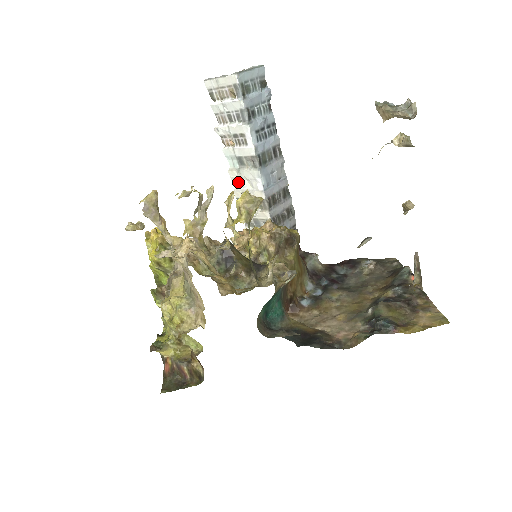
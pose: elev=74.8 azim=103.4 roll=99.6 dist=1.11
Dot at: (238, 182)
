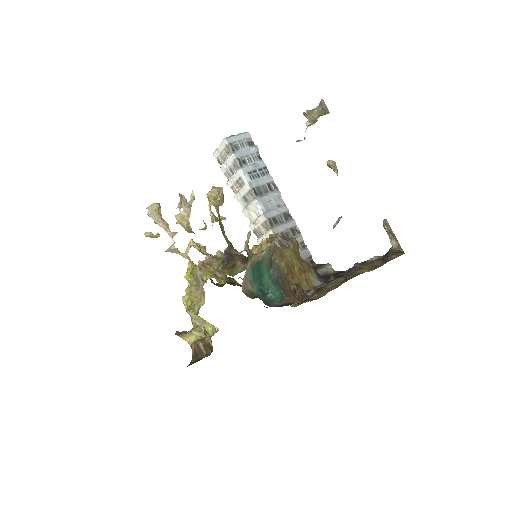
Dot at: (250, 217)
